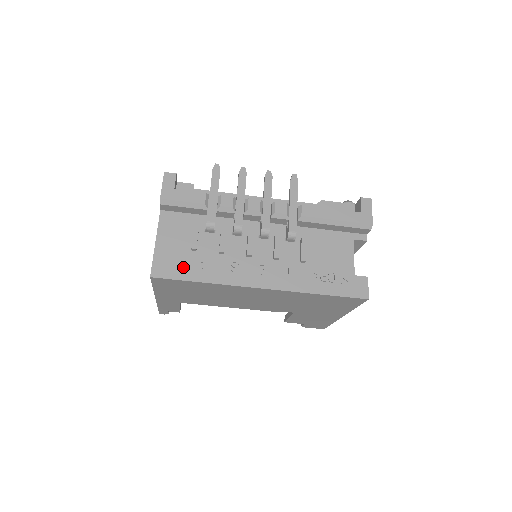
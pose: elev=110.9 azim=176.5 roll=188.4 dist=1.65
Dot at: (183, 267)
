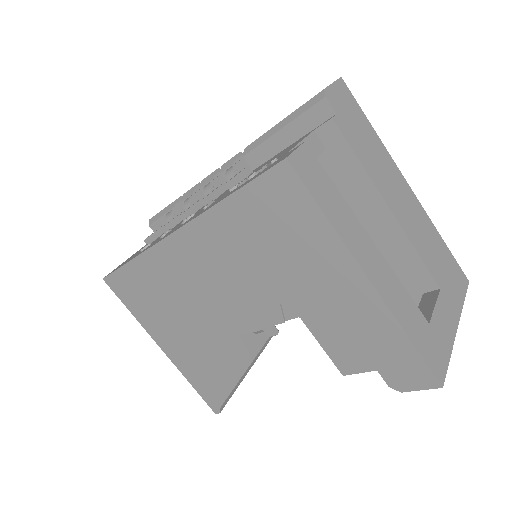
Dot at: occluded
